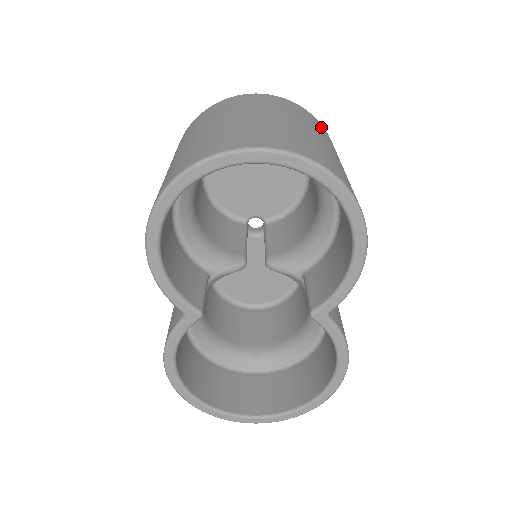
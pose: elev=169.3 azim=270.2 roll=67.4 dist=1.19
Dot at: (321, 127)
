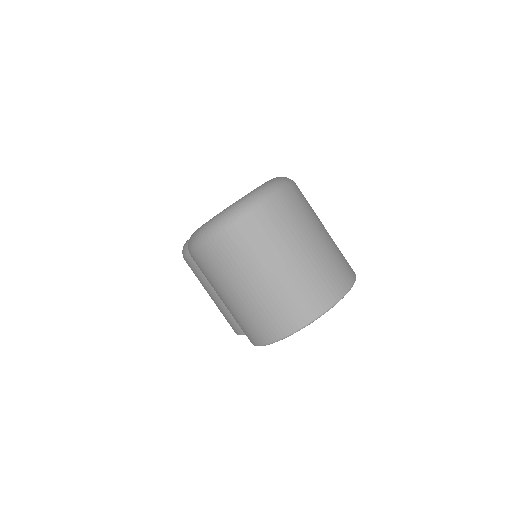
Dot at: (300, 199)
